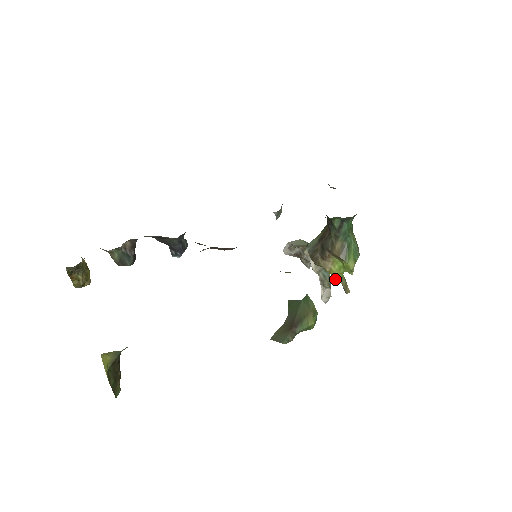
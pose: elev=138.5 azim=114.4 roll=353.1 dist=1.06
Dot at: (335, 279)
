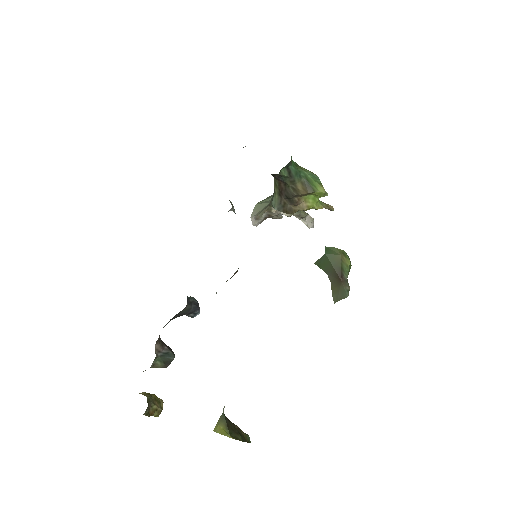
Dot at: occluded
